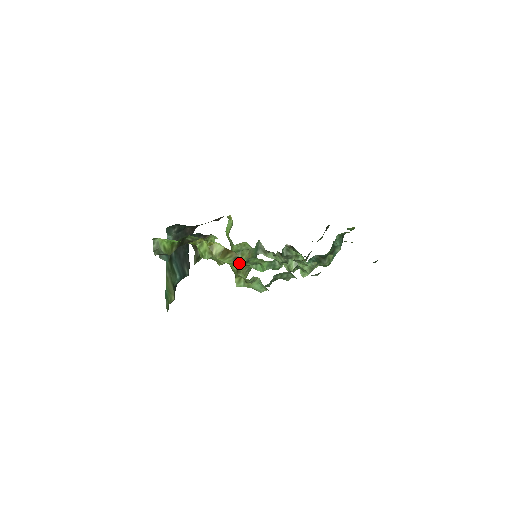
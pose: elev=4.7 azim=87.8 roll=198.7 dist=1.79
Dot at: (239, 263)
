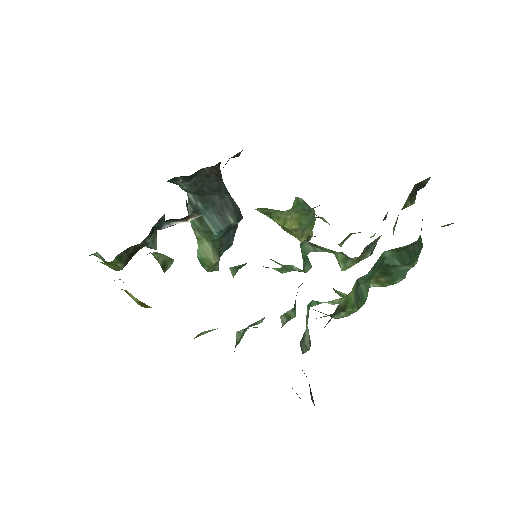
Dot at: occluded
